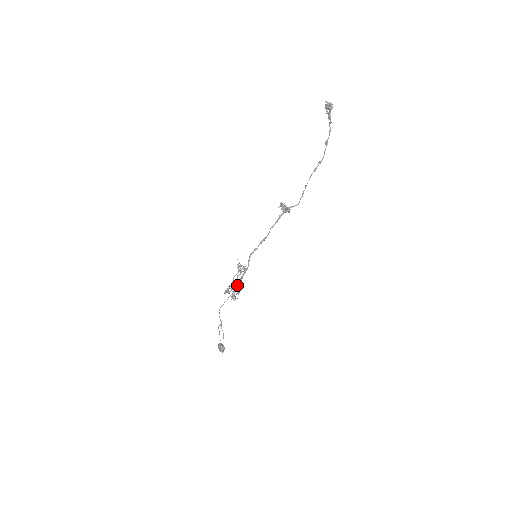
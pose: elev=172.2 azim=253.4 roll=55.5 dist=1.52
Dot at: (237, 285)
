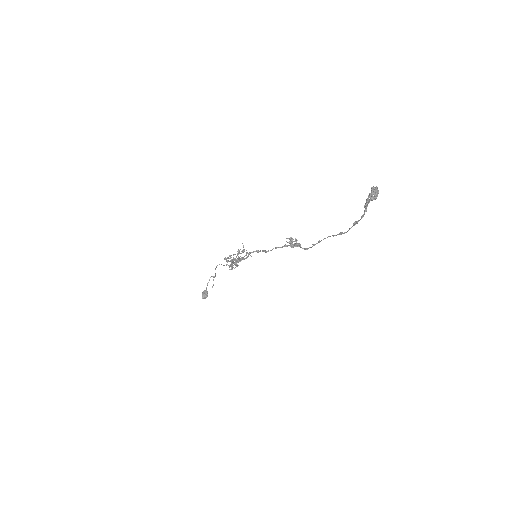
Dot at: (235, 262)
